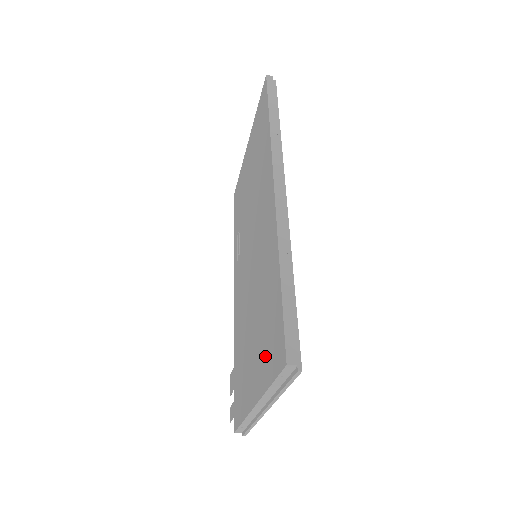
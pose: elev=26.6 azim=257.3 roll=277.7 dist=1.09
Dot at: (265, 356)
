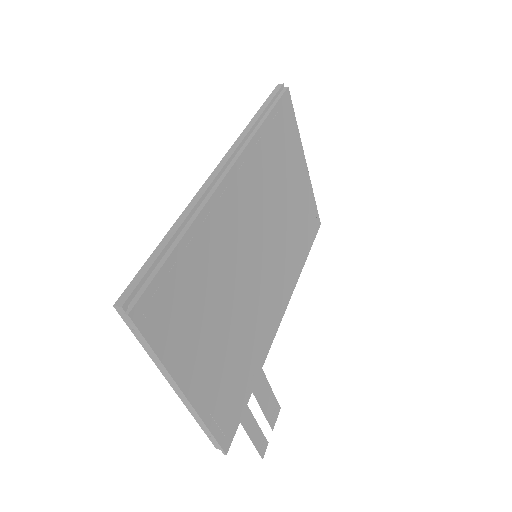
Dot at: occluded
